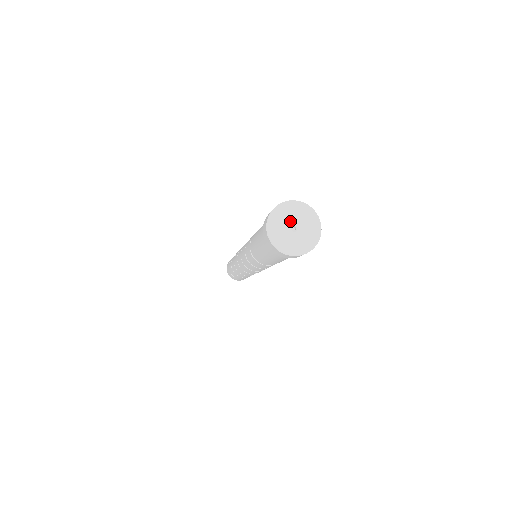
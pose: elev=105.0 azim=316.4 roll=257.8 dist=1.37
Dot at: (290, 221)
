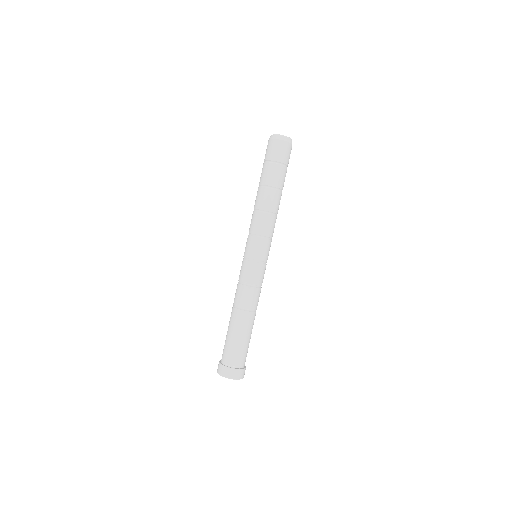
Dot at: occluded
